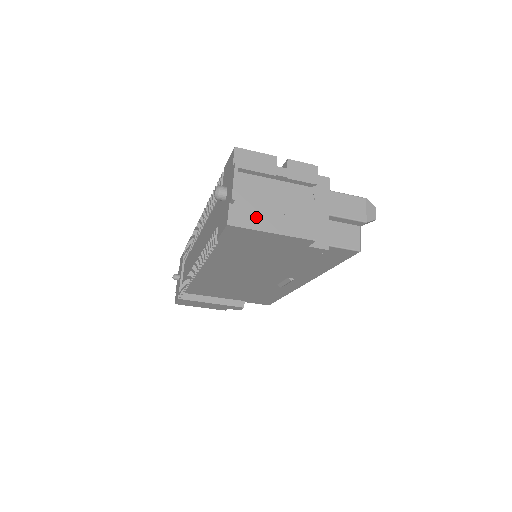
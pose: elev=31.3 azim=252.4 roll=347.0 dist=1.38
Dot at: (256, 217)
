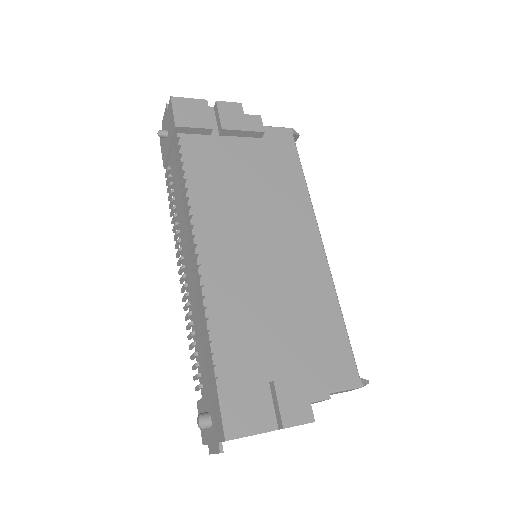
Dot at: occluded
